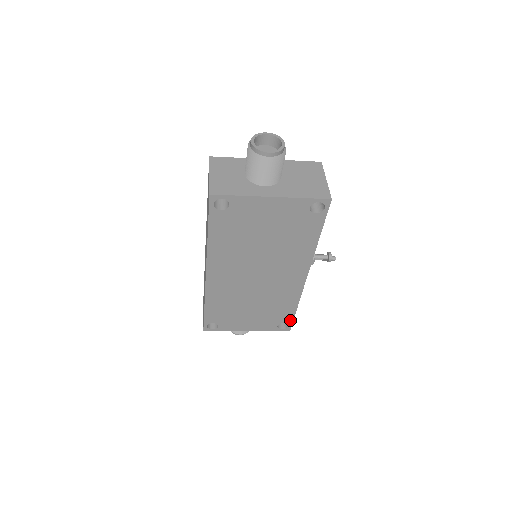
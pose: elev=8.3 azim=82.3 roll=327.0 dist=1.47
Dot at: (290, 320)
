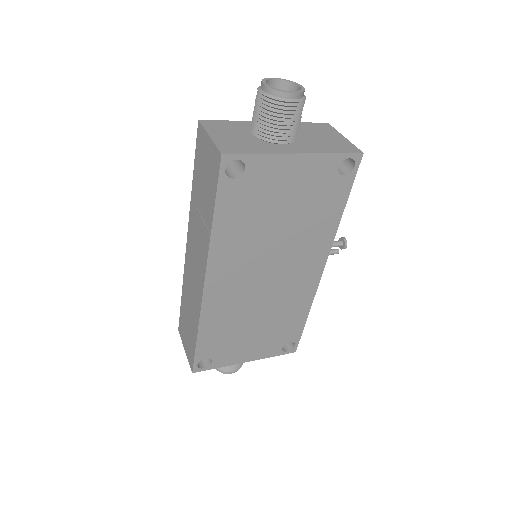
Dot at: (297, 337)
